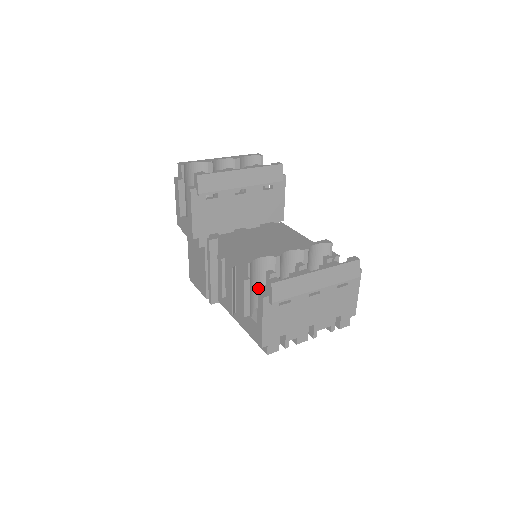
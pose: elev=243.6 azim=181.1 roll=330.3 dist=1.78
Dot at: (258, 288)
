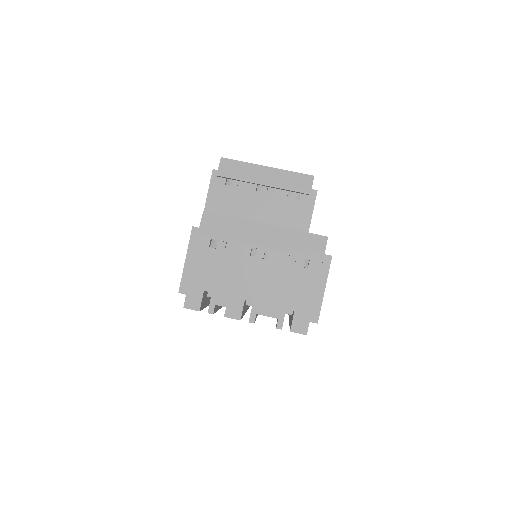
Dot at: occluded
